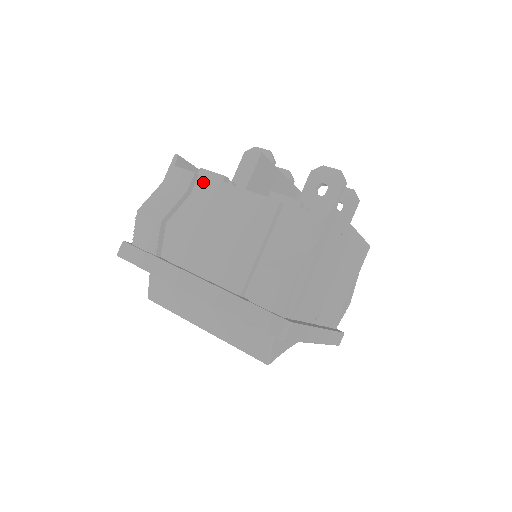
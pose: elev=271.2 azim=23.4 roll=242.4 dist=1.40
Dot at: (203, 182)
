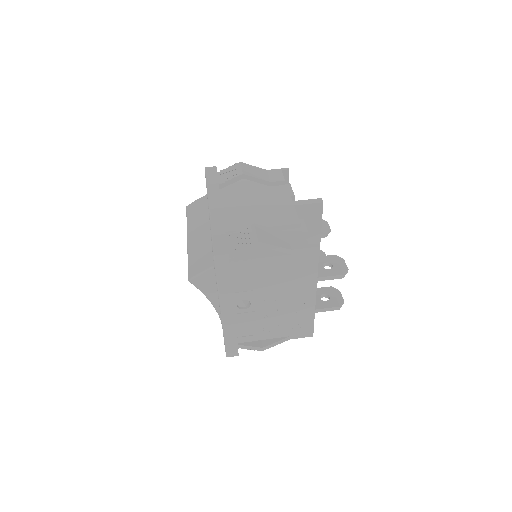
Dot at: (282, 186)
